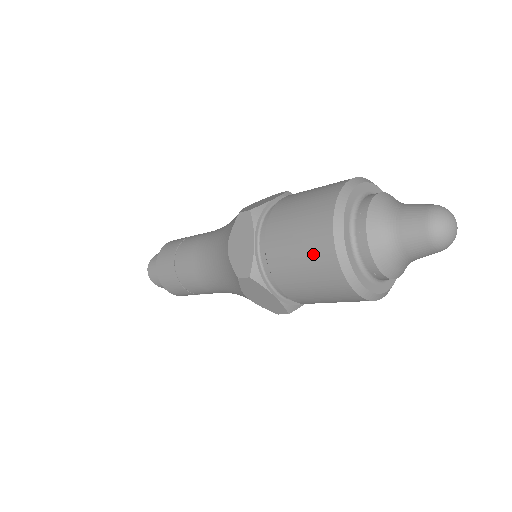
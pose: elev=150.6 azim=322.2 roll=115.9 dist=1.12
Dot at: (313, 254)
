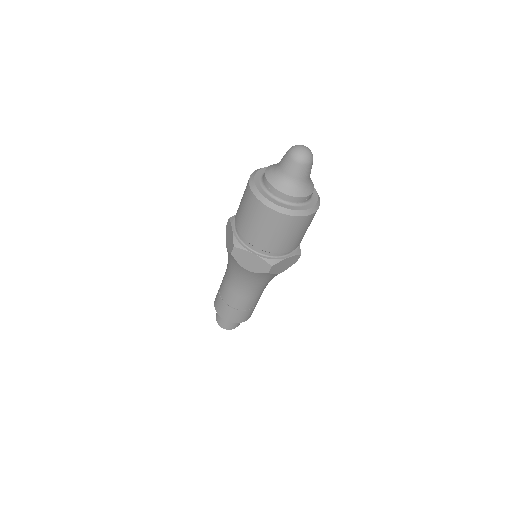
Dot at: (248, 205)
